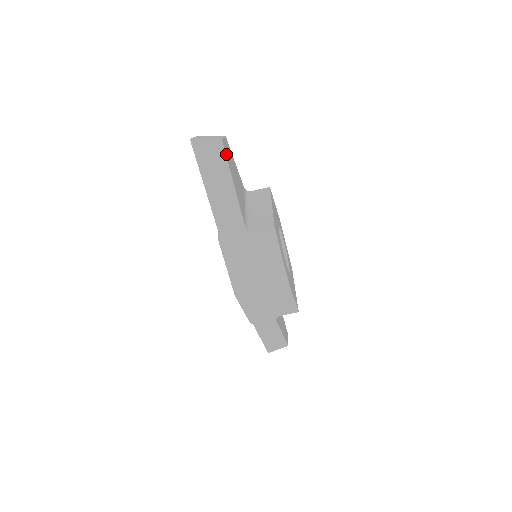
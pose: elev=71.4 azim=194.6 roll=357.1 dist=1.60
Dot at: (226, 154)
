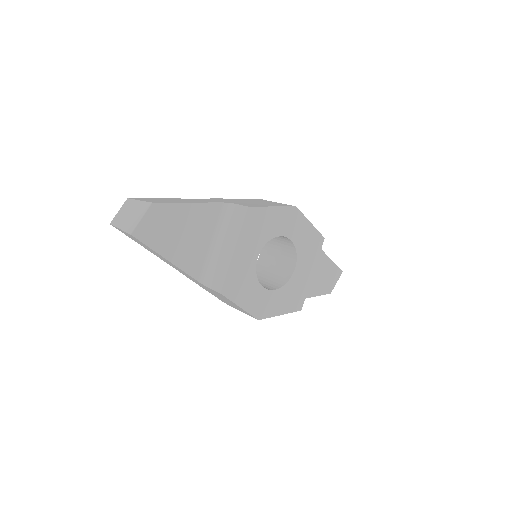
Dot at: (145, 240)
